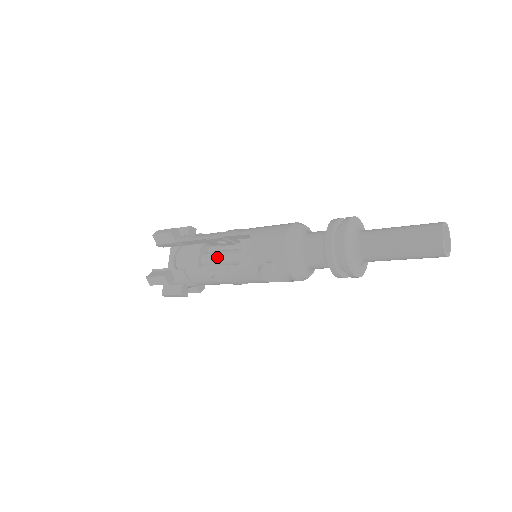
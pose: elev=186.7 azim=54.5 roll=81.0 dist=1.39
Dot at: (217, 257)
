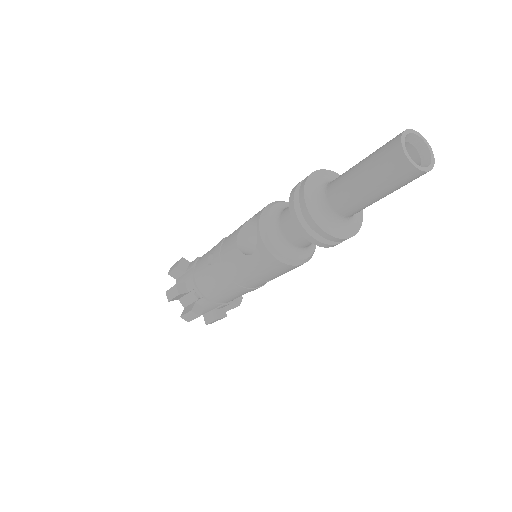
Dot at: occluded
